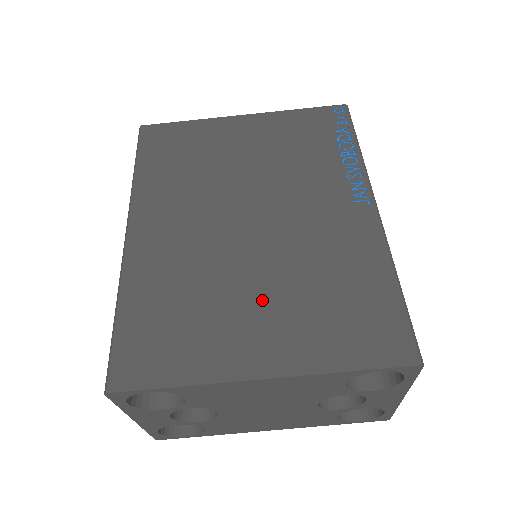
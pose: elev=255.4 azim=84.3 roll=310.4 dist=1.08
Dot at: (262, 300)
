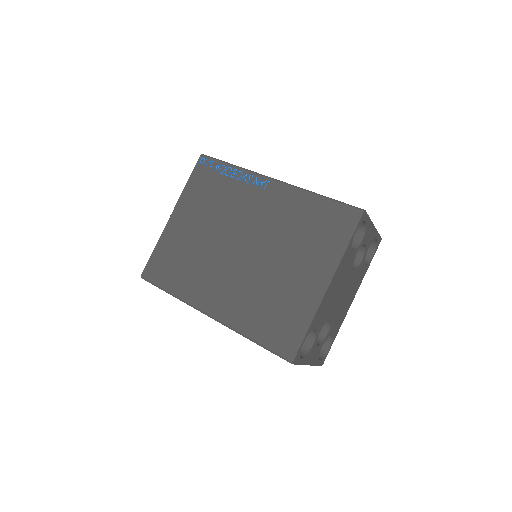
Dot at: (290, 266)
